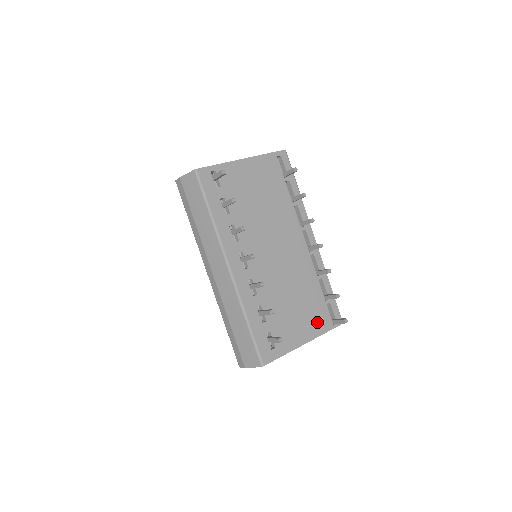
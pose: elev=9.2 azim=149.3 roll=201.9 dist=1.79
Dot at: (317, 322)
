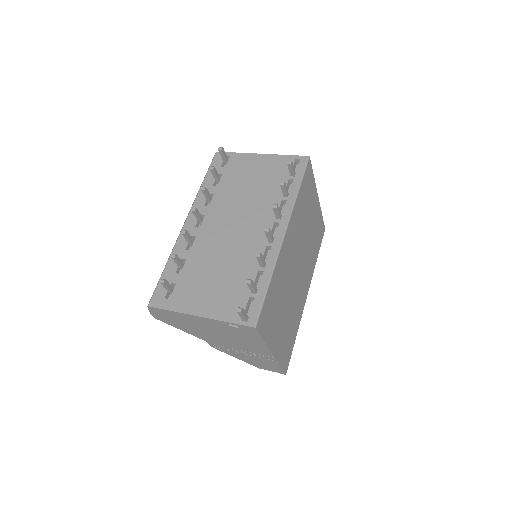
Dot at: (226, 306)
